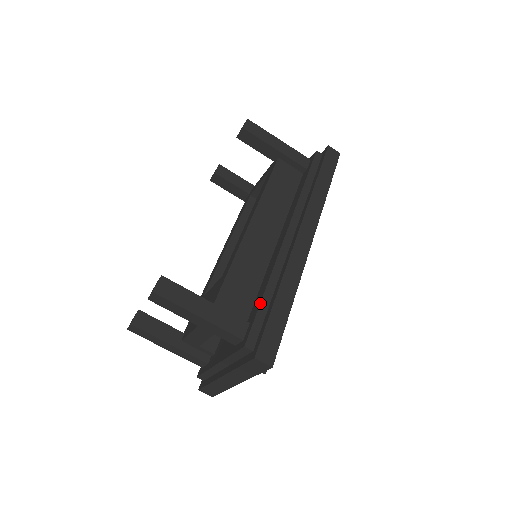
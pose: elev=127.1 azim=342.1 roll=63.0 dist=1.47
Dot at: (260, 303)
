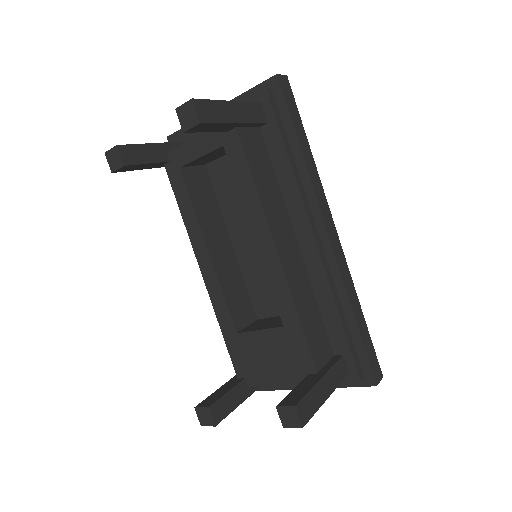
Dot at: (346, 335)
